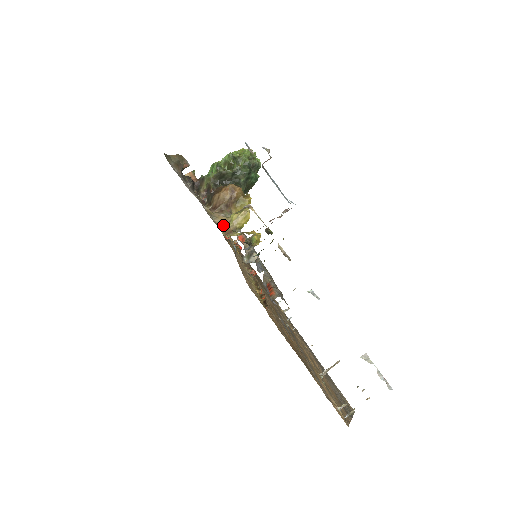
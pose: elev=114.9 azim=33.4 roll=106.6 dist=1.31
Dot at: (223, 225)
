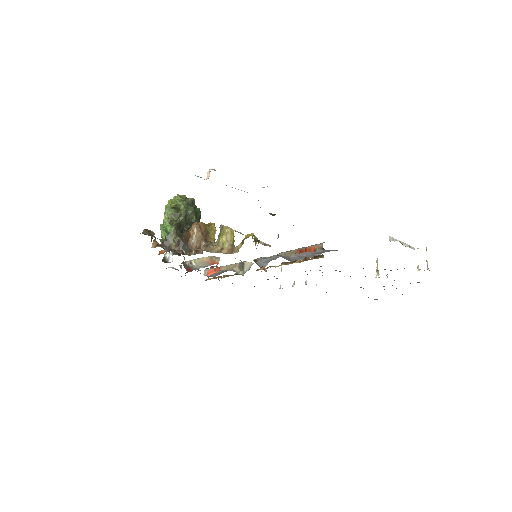
Dot at: (221, 251)
